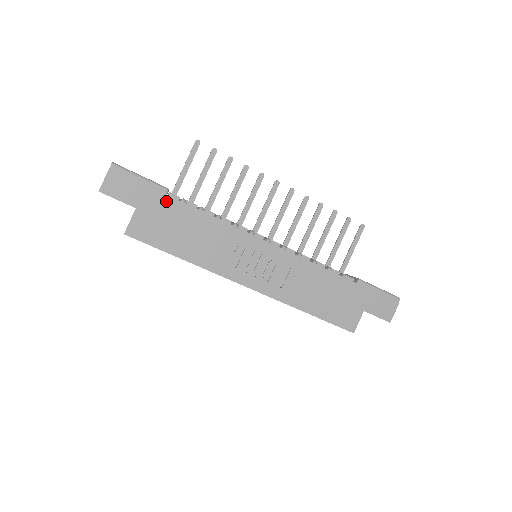
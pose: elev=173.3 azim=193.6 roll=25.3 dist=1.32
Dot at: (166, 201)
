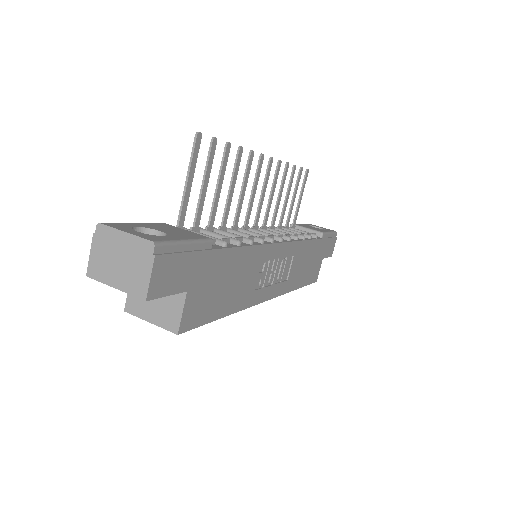
Dot at: (214, 258)
